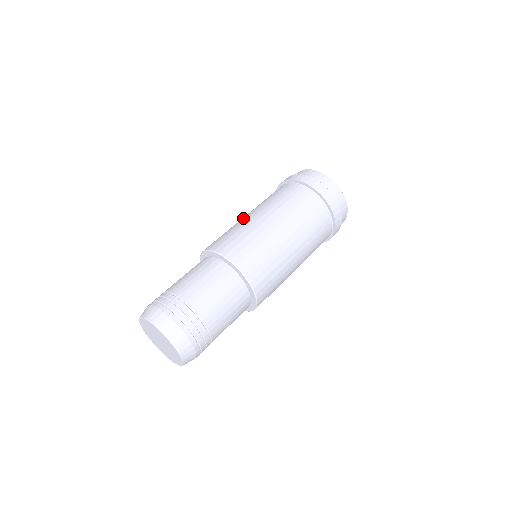
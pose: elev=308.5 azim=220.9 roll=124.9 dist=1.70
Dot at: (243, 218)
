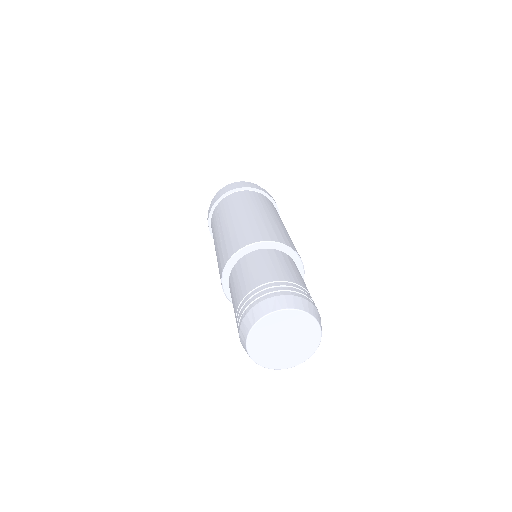
Dot at: (260, 215)
